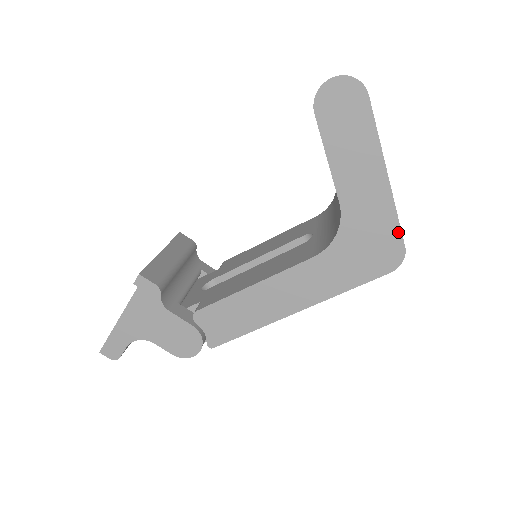
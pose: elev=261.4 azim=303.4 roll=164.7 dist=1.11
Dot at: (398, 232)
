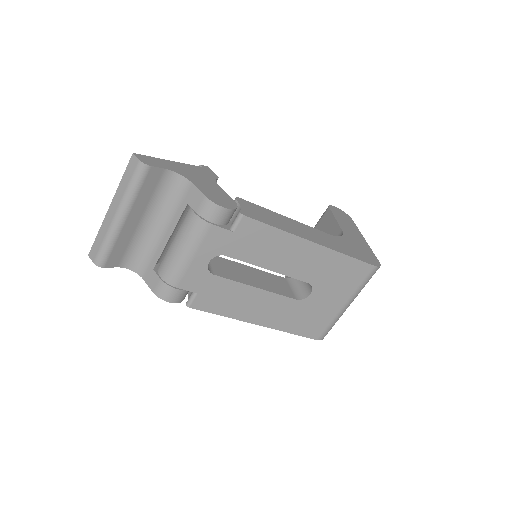
Dot at: (374, 256)
